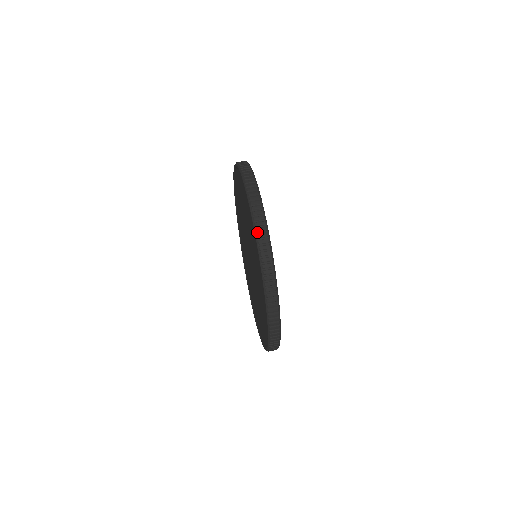
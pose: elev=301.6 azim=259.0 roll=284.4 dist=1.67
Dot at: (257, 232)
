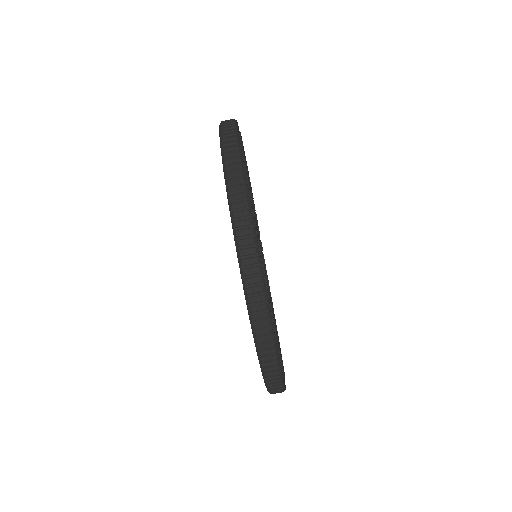
Dot at: (271, 392)
